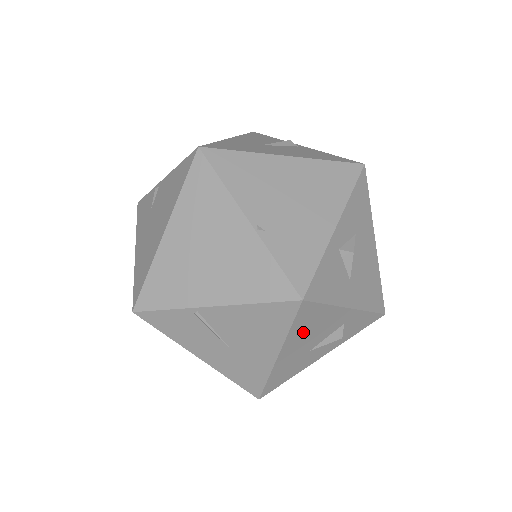
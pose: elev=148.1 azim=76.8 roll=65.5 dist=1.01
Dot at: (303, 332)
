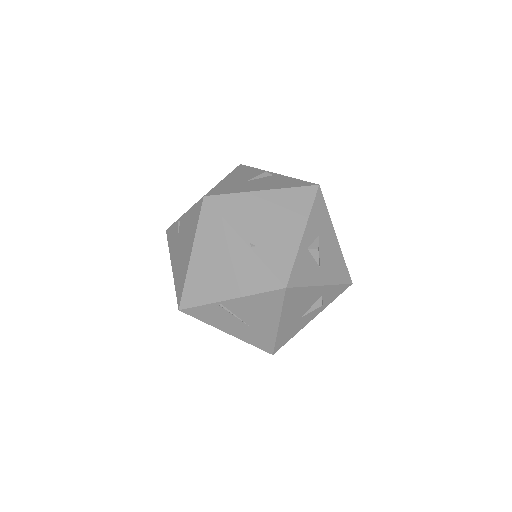
Dot at: (292, 306)
